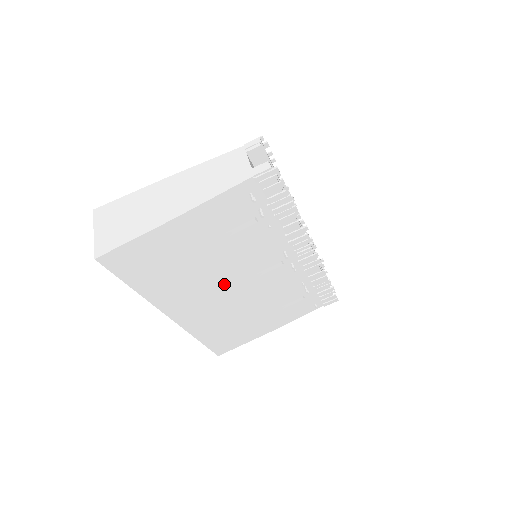
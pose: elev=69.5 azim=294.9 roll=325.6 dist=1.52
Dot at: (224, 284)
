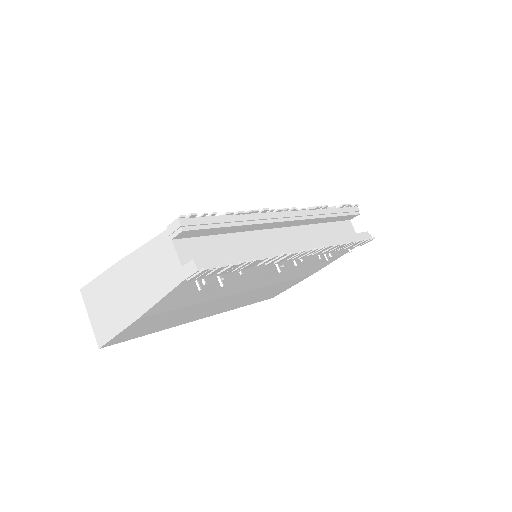
Dot at: (233, 295)
